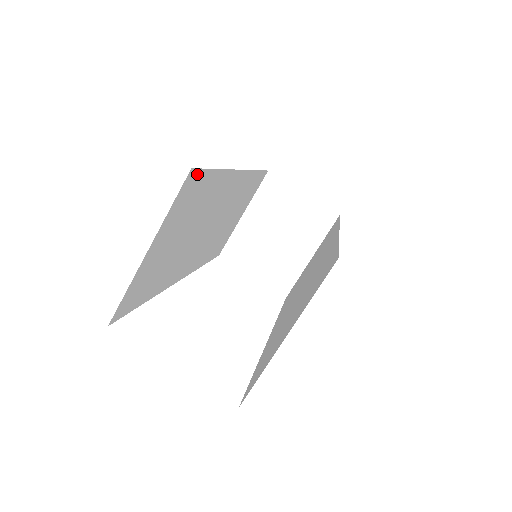
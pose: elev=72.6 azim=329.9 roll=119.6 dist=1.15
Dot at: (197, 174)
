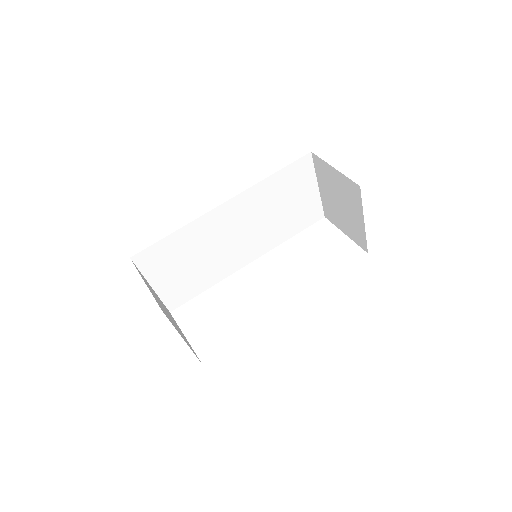
Dot at: (144, 252)
